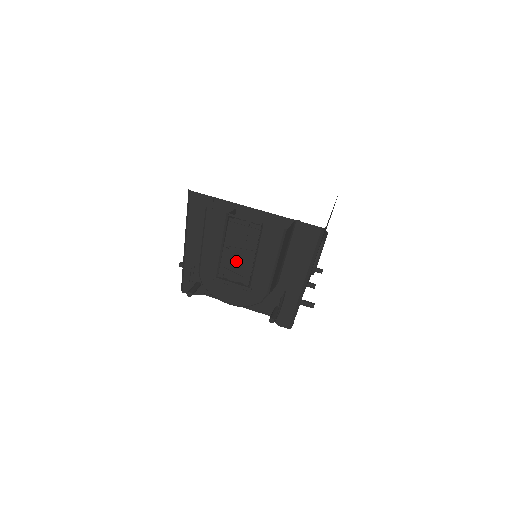
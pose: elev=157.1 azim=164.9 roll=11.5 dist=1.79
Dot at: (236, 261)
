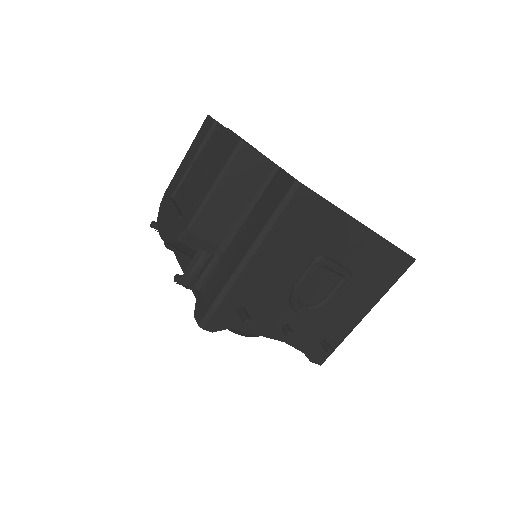
Dot at: (192, 181)
